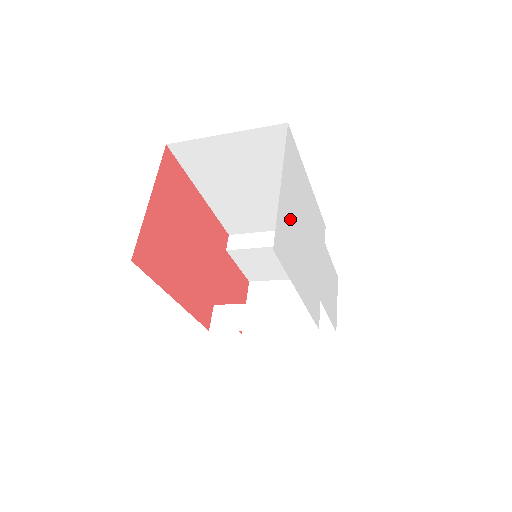
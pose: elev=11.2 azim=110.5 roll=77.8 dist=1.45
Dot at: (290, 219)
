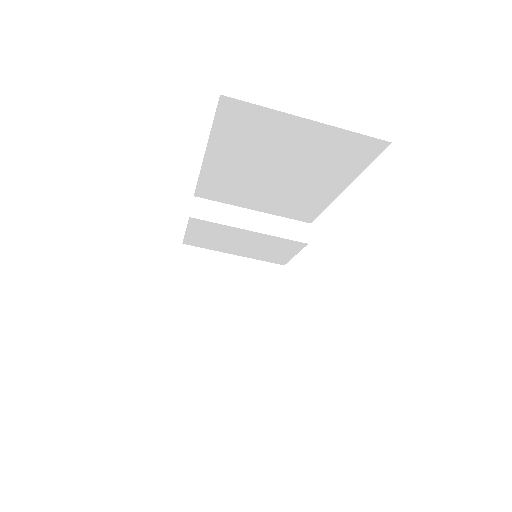
Dot at: occluded
